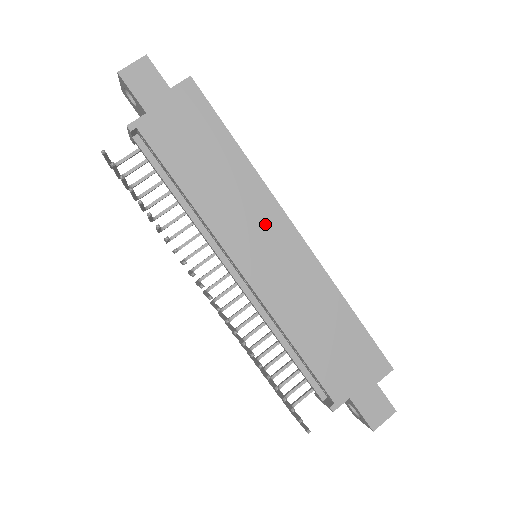
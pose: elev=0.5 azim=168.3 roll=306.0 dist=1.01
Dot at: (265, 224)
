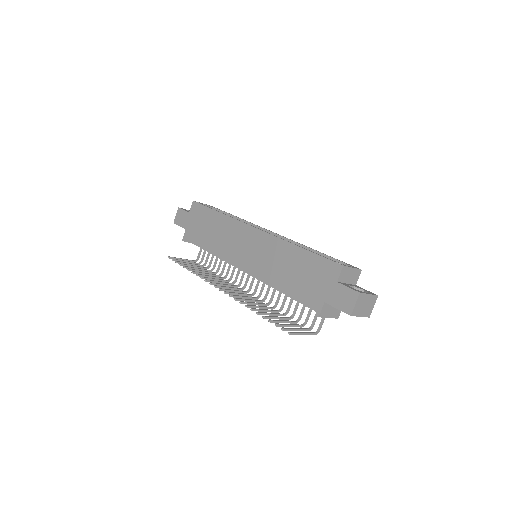
Dot at: (241, 237)
